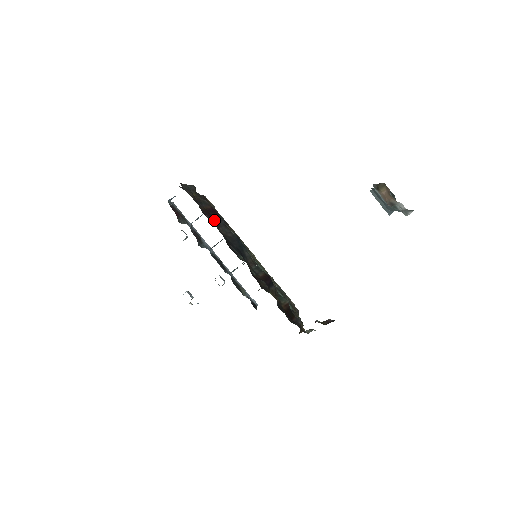
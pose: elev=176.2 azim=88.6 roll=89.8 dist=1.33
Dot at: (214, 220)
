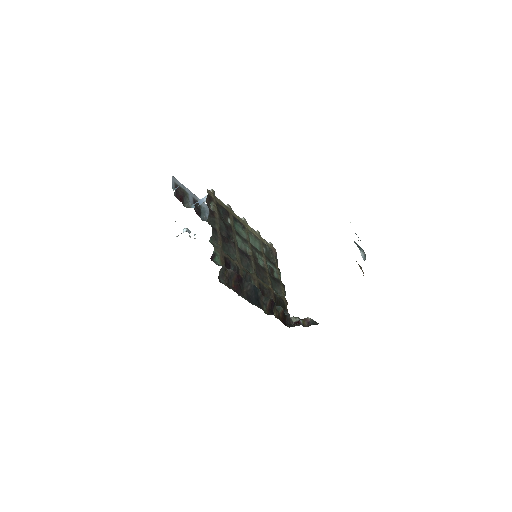
Dot at: (241, 289)
